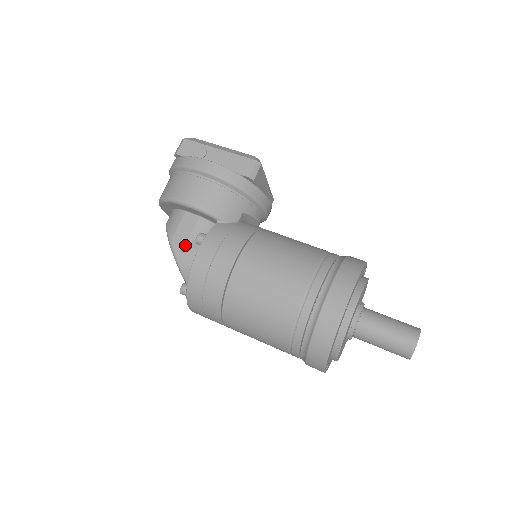
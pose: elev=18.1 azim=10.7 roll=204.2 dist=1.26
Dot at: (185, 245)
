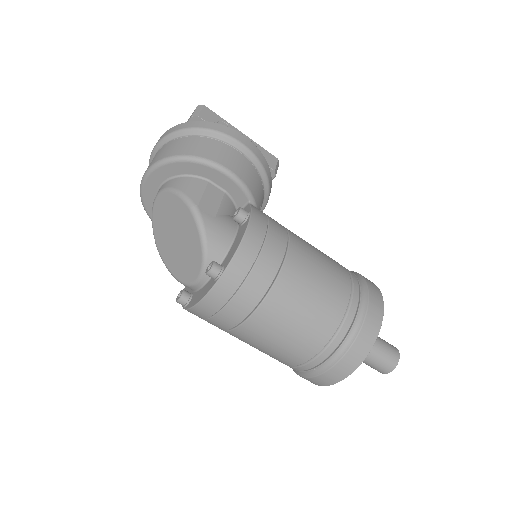
Dot at: (215, 217)
